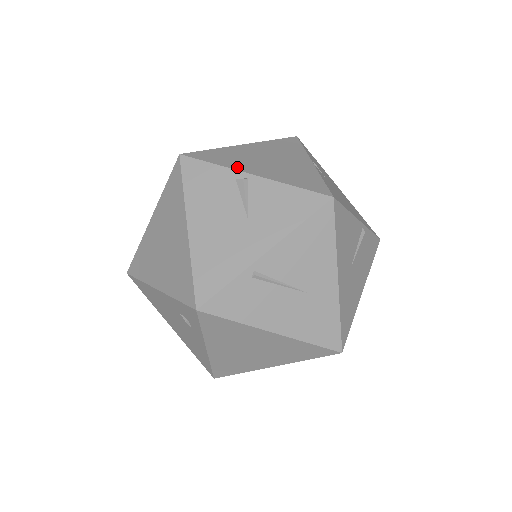
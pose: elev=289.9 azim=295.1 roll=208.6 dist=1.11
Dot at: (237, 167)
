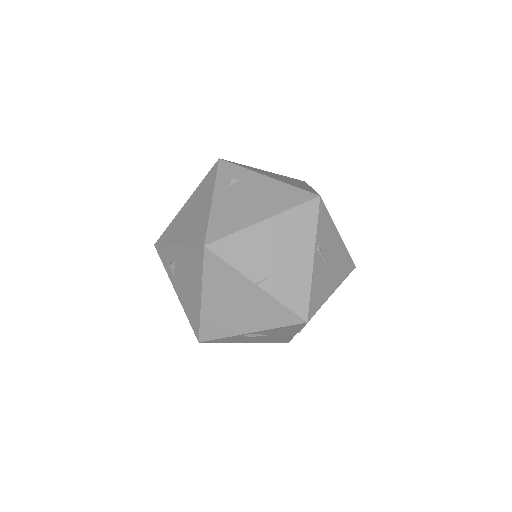
Dot at: (235, 332)
